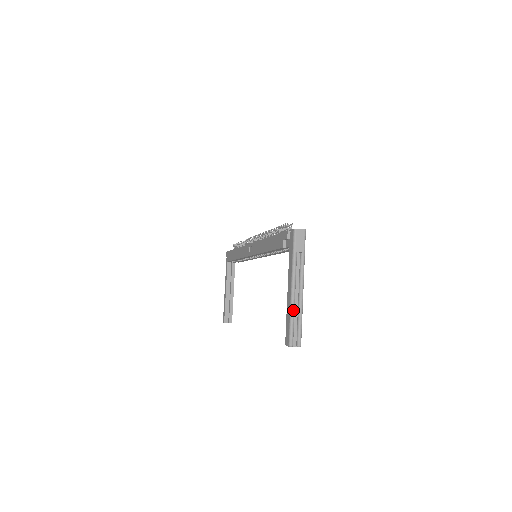
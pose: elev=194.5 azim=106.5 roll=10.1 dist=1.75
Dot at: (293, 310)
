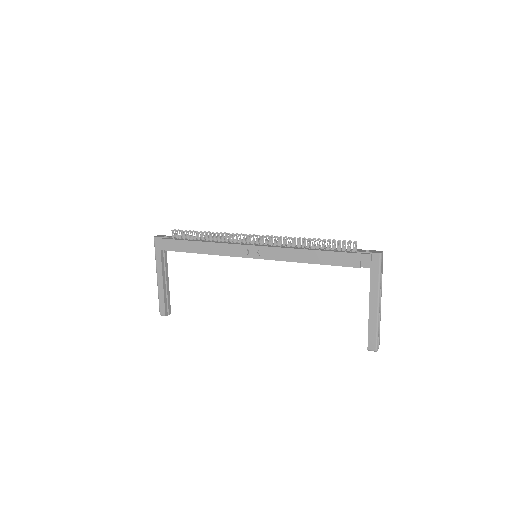
Dot at: occluded
